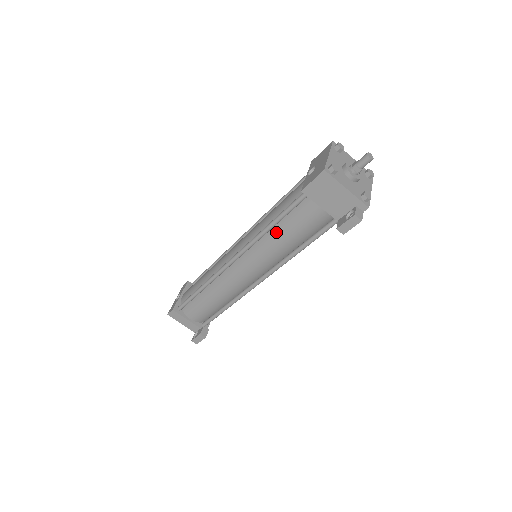
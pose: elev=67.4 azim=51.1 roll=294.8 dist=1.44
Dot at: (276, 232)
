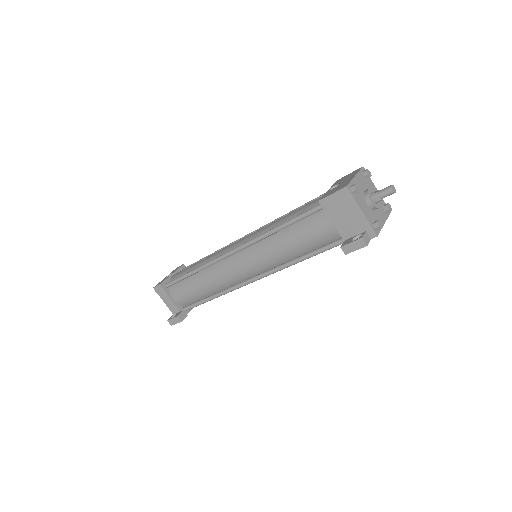
Dot at: (282, 235)
